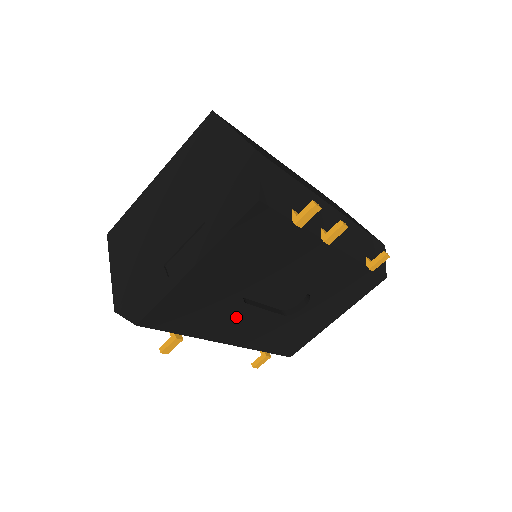
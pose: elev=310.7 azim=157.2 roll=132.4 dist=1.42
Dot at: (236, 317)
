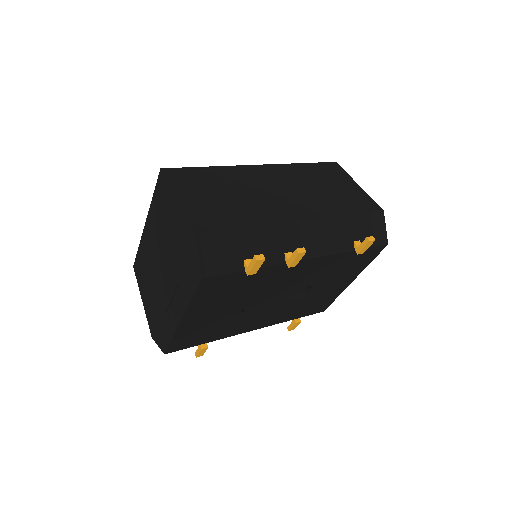
Dot at: (246, 320)
